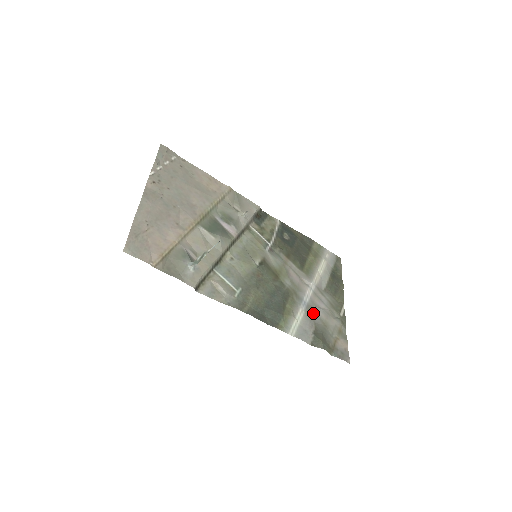
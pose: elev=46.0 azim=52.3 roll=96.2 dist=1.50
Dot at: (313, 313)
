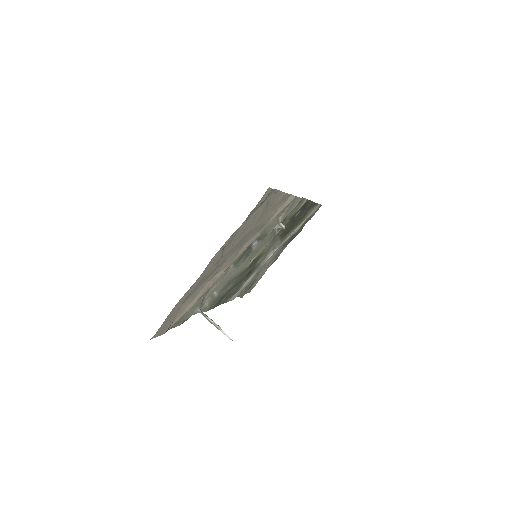
Dot at: occluded
